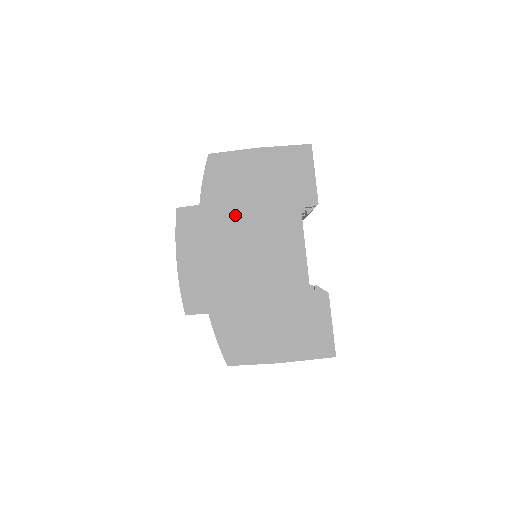
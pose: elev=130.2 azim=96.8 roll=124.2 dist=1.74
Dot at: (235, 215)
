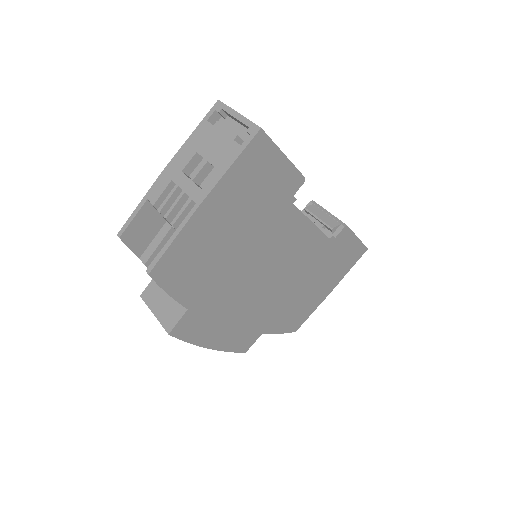
Dot at: (230, 276)
